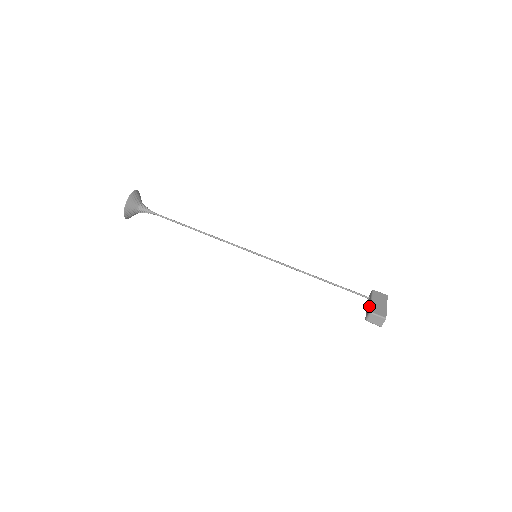
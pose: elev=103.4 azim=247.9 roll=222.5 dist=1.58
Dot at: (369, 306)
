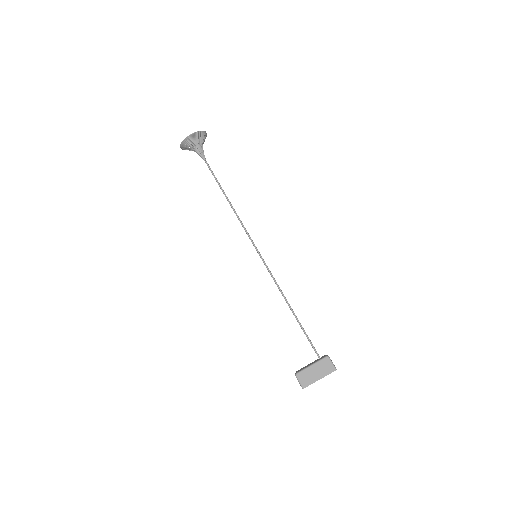
Dot at: (304, 368)
